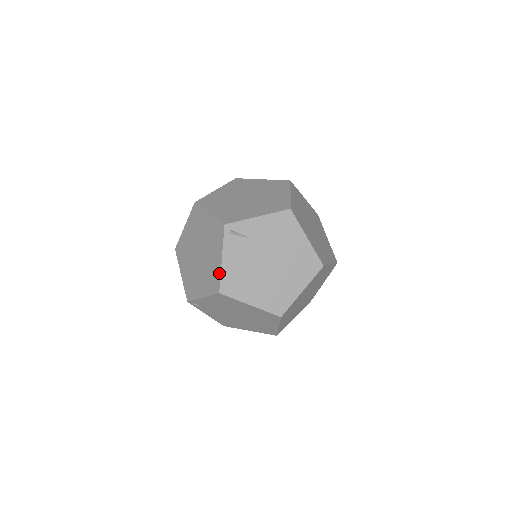
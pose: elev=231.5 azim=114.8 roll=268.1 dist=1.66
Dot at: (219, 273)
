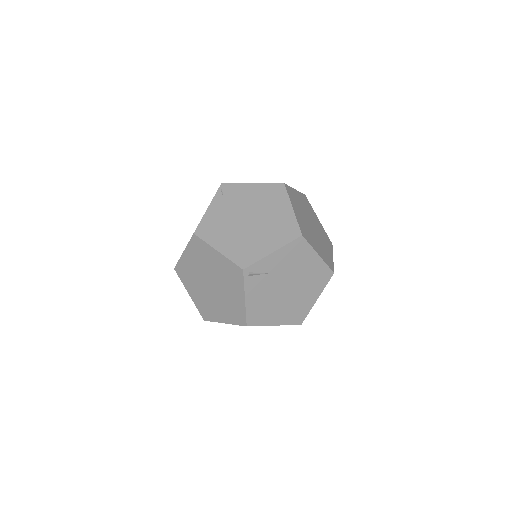
Dot at: (244, 310)
